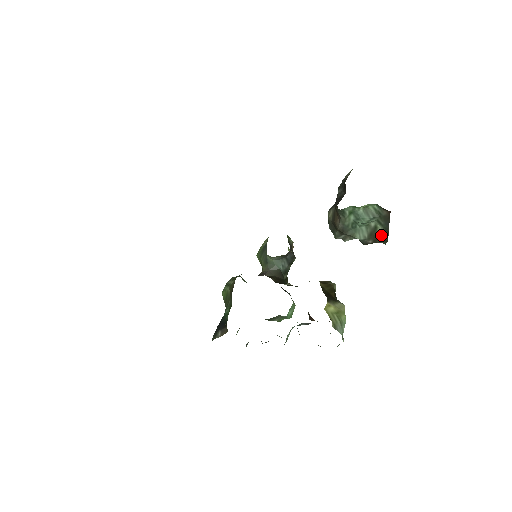
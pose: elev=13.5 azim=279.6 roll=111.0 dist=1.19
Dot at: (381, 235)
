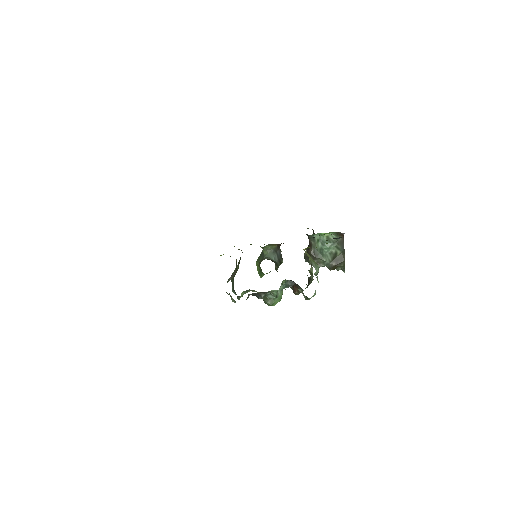
Dot at: (340, 257)
